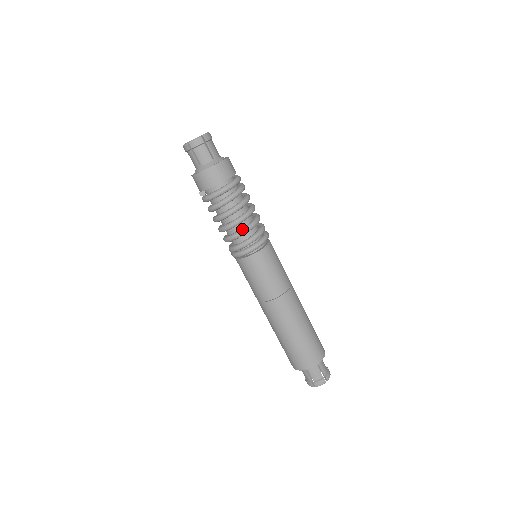
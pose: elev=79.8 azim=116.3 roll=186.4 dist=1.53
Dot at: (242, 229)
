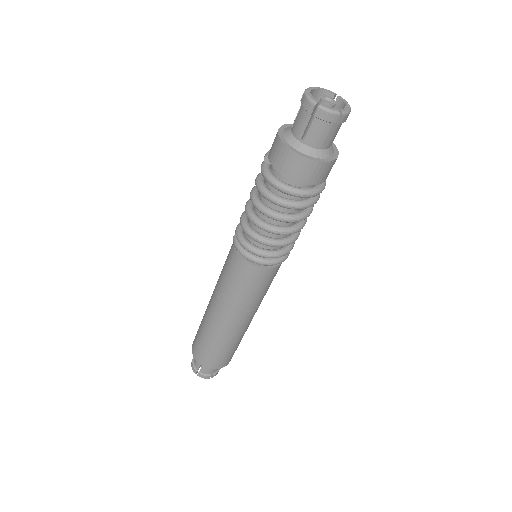
Dot at: (273, 240)
